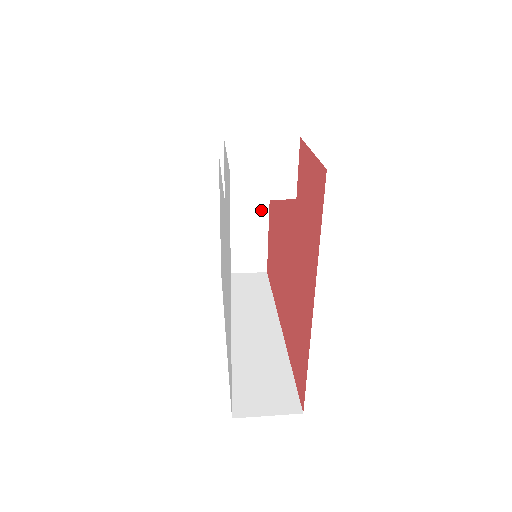
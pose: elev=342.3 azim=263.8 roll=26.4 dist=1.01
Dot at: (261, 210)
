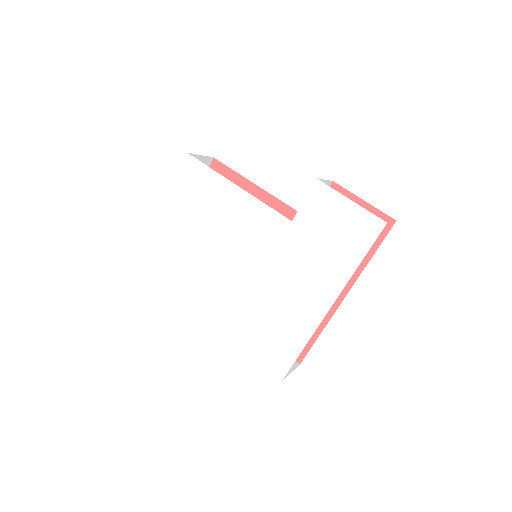
Dot at: occluded
